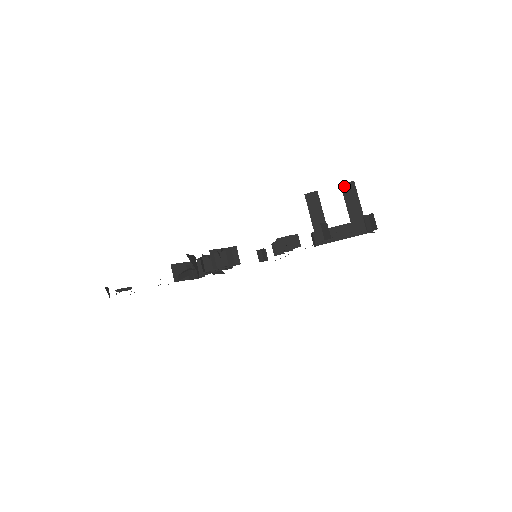
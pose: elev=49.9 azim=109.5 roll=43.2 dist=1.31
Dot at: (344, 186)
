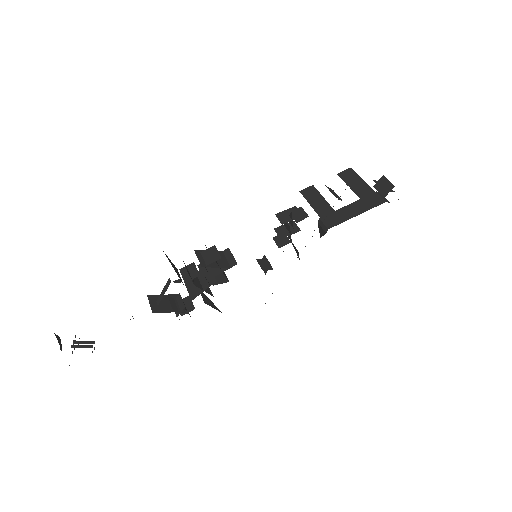
Dot at: (341, 174)
